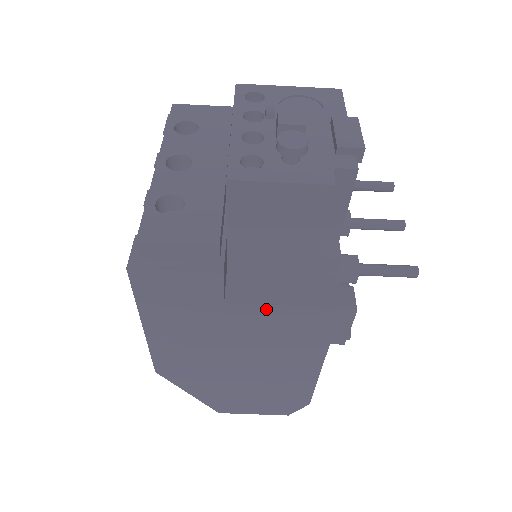
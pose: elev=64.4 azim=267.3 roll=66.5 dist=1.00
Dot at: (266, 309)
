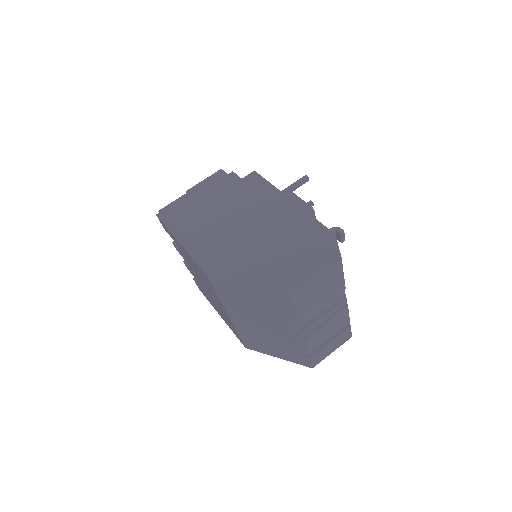
Dot at: (226, 193)
